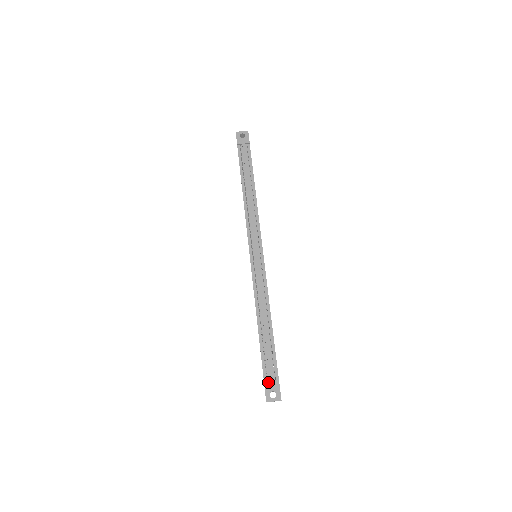
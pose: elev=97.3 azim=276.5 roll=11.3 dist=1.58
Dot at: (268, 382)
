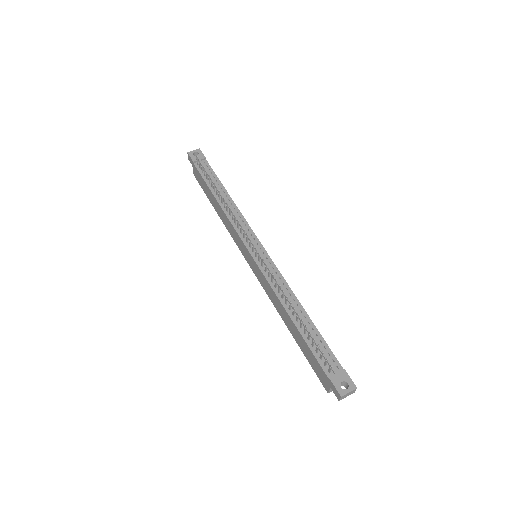
Dot at: (332, 374)
